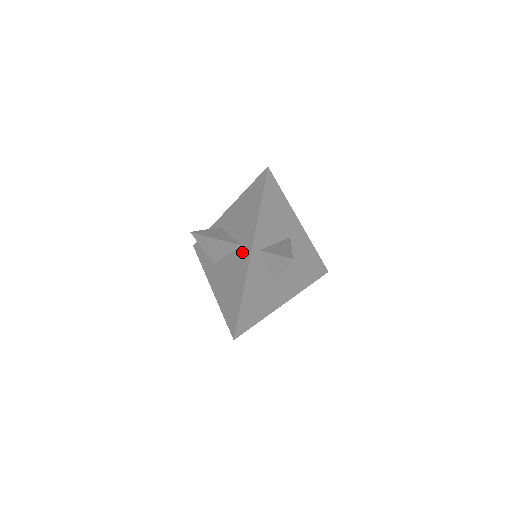
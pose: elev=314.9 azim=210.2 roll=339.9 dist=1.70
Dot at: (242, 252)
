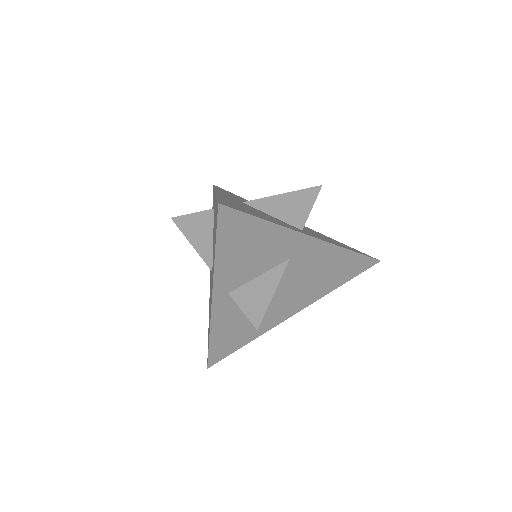
Dot at: occluded
